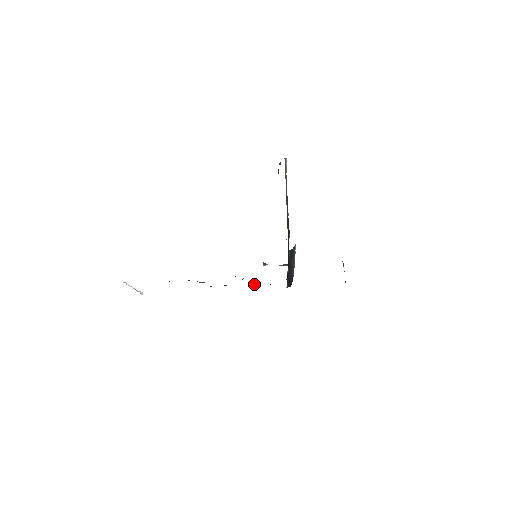
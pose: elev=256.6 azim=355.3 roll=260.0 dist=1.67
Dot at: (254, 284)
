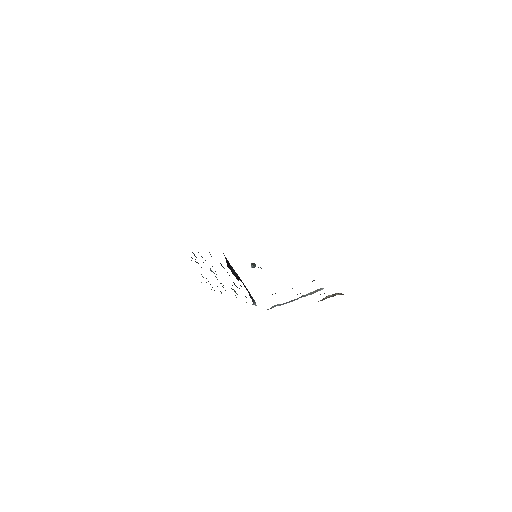
Dot at: occluded
